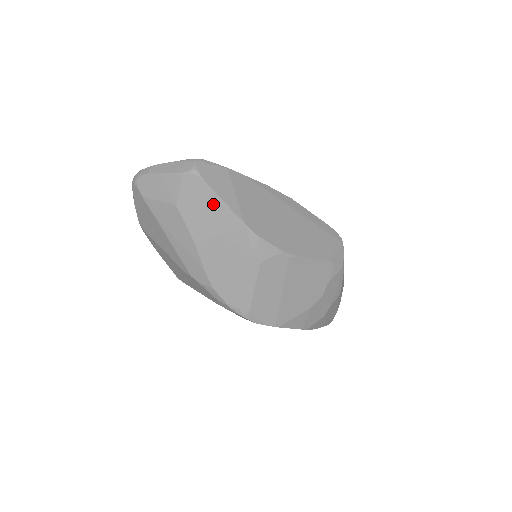
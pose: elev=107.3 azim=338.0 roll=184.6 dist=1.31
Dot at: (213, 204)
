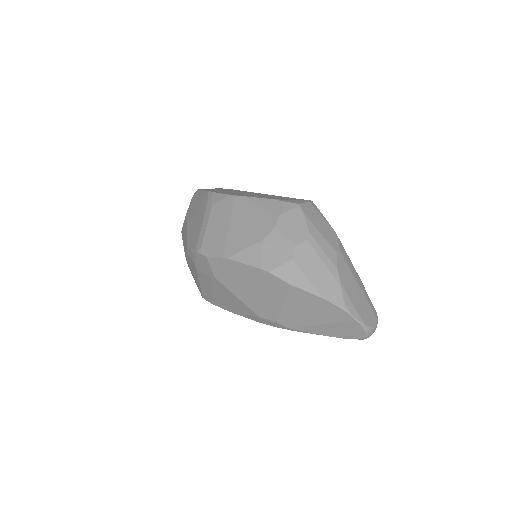
Dot at: (199, 197)
